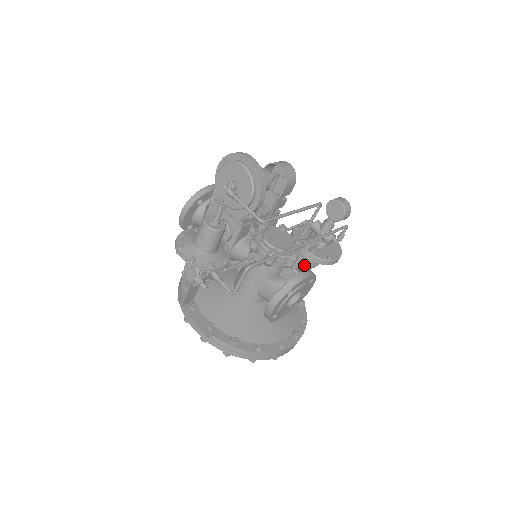
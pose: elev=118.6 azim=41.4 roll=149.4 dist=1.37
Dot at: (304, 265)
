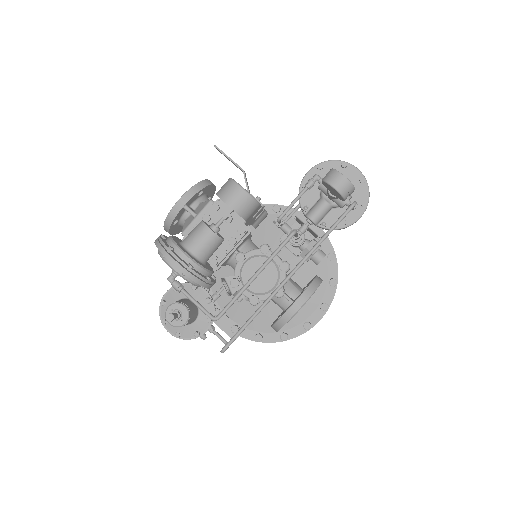
Dot at: occluded
